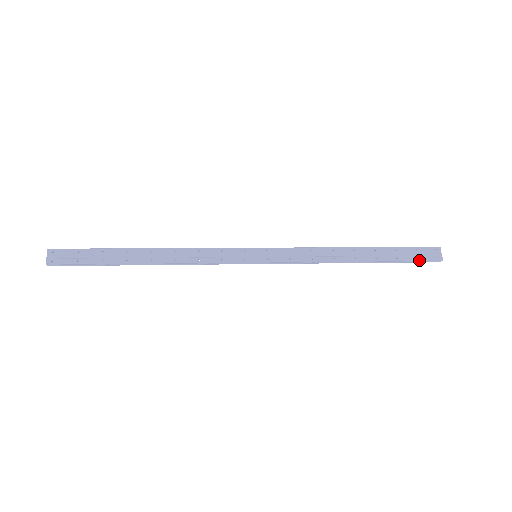
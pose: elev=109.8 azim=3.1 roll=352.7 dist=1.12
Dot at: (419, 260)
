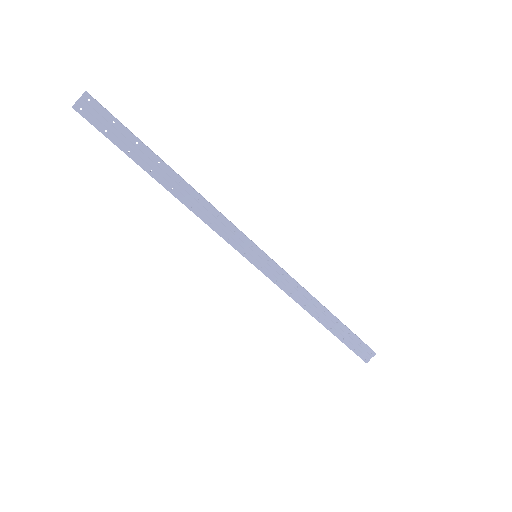
Dot at: (354, 351)
